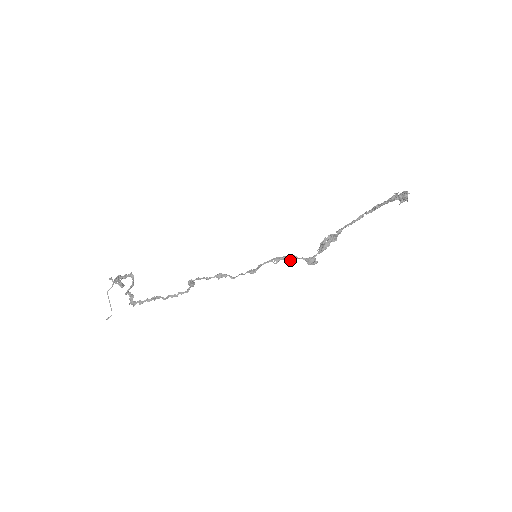
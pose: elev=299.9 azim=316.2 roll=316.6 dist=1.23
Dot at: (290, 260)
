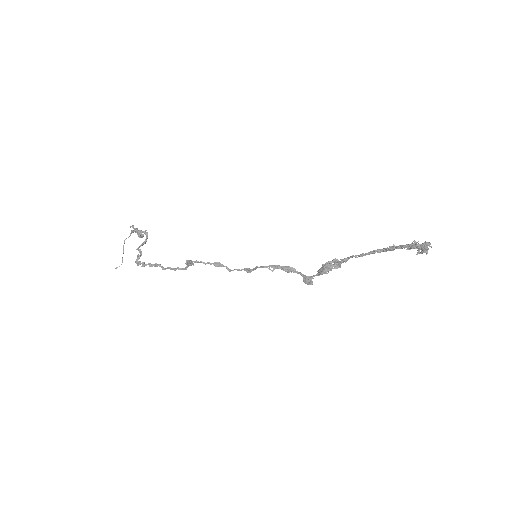
Dot at: (287, 272)
